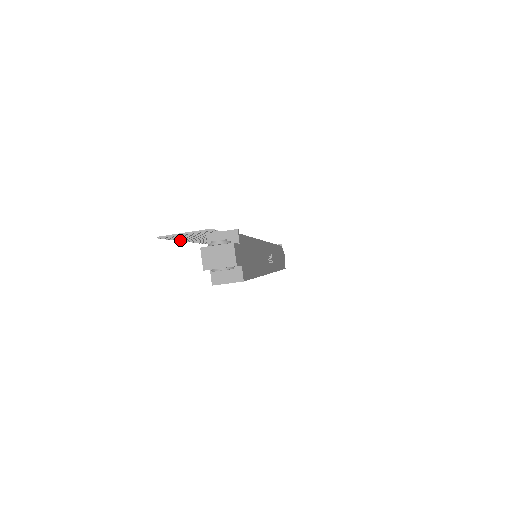
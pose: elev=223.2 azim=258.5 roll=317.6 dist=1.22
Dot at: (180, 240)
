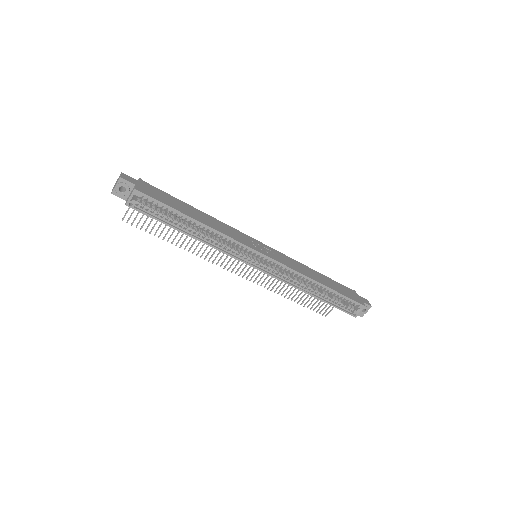
Dot at: (155, 234)
